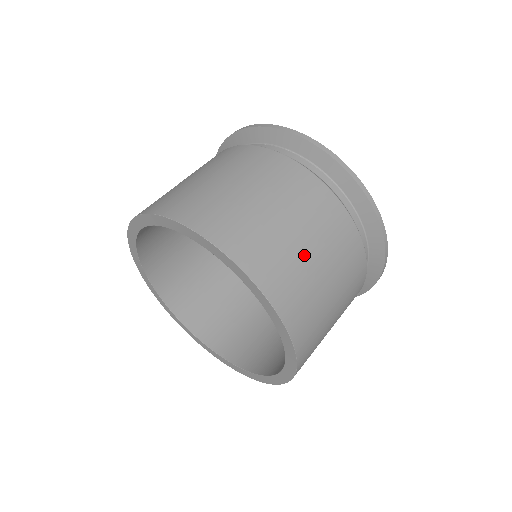
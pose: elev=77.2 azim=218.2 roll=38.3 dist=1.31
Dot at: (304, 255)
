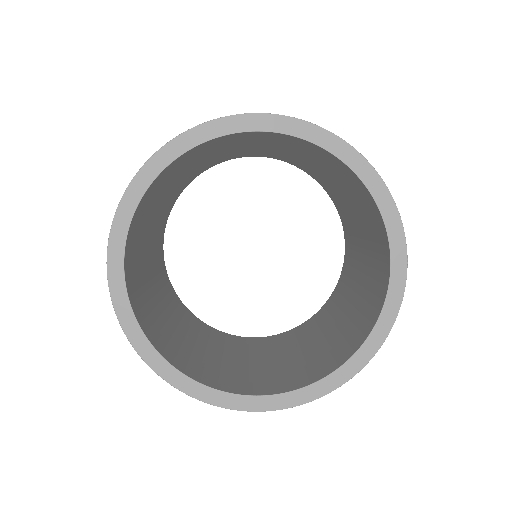
Dot at: occluded
